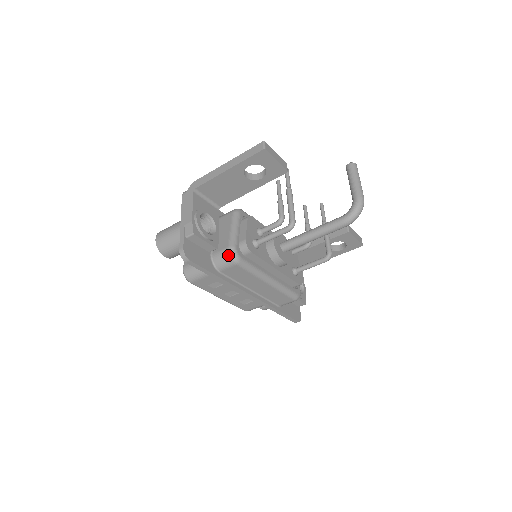
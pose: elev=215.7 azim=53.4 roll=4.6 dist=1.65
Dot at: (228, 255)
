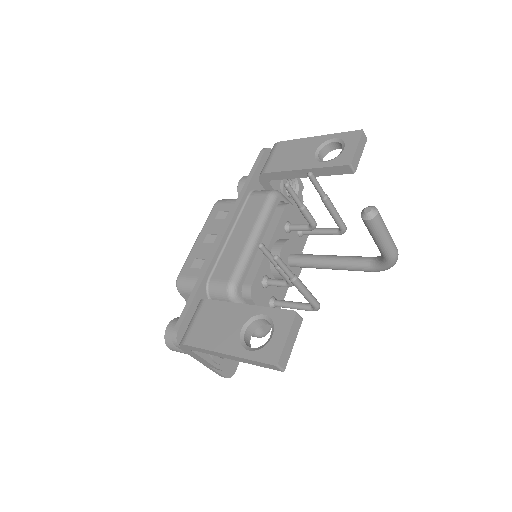
Dot at: occluded
